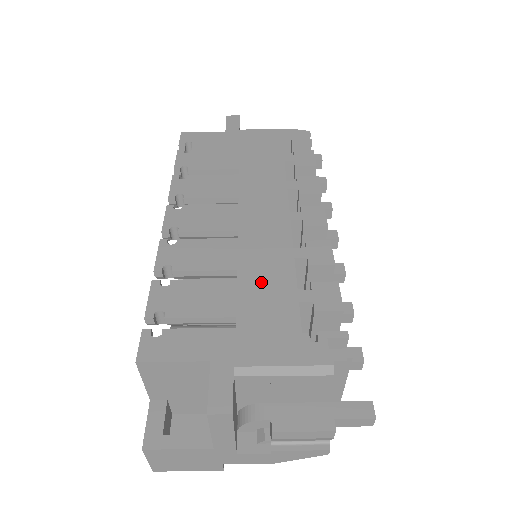
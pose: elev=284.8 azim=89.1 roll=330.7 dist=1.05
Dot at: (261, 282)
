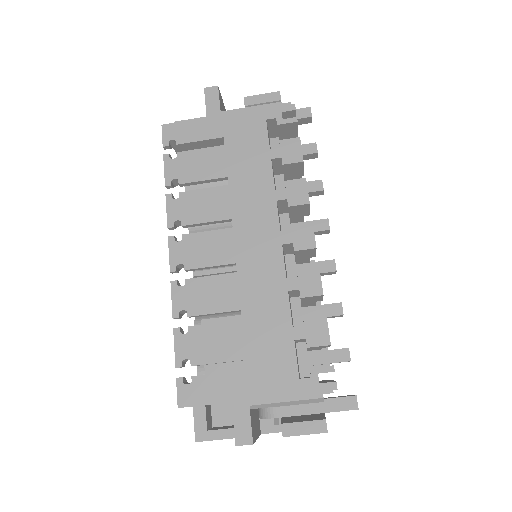
Dot at: (262, 322)
